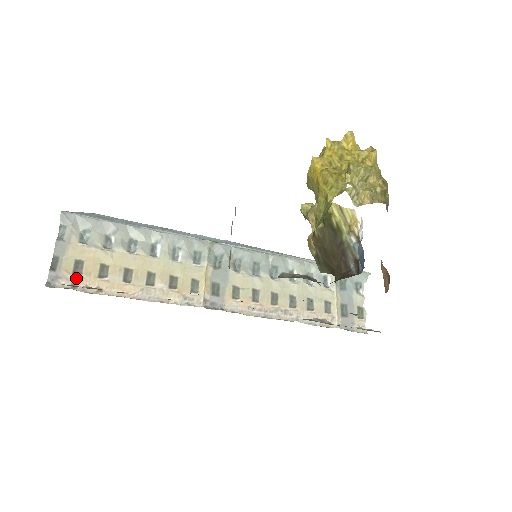
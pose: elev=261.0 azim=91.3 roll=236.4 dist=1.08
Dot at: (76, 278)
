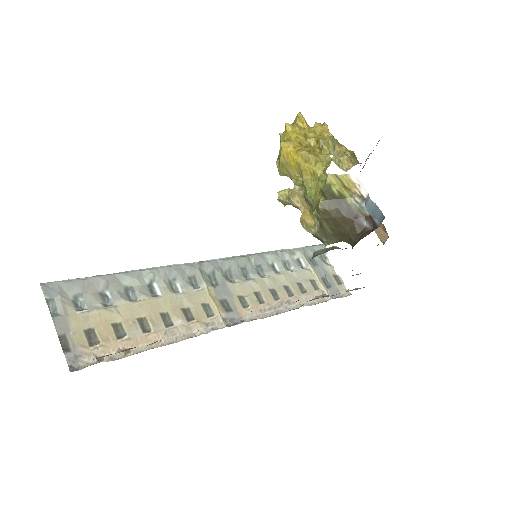
Dot at: (96, 349)
